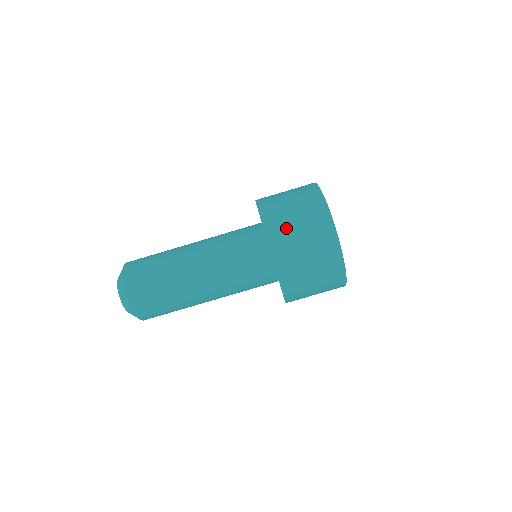
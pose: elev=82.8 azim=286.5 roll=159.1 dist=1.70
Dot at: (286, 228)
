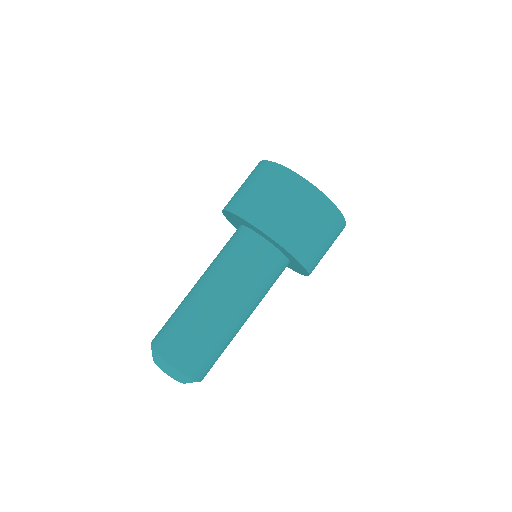
Dot at: (238, 194)
